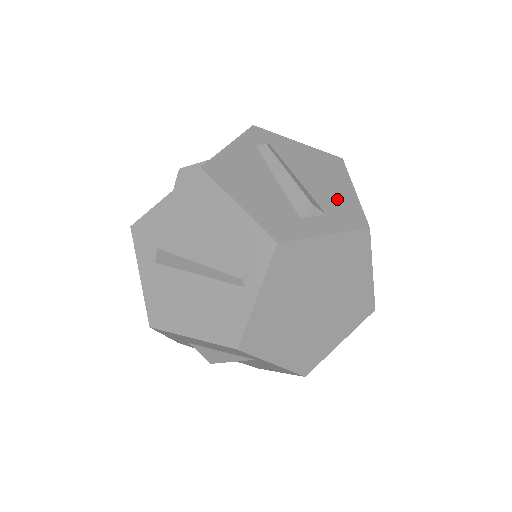
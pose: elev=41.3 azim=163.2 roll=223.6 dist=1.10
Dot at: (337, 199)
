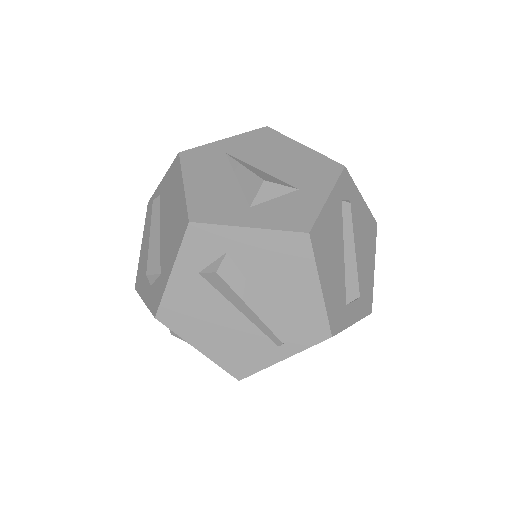
Dot at: (366, 279)
